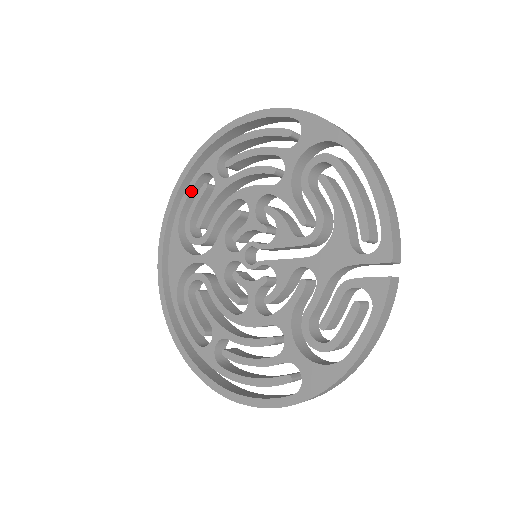
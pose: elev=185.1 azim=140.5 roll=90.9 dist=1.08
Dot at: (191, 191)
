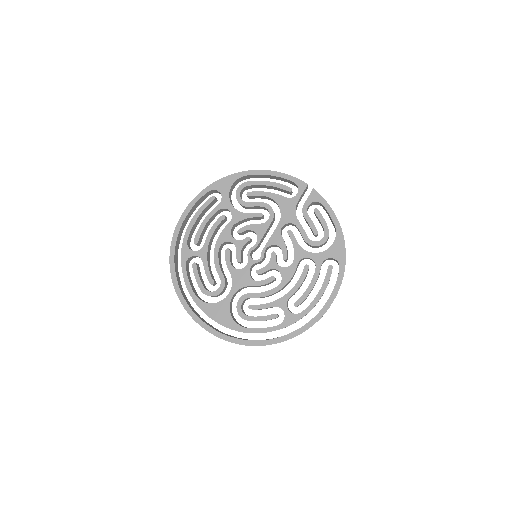
Dot at: (188, 277)
